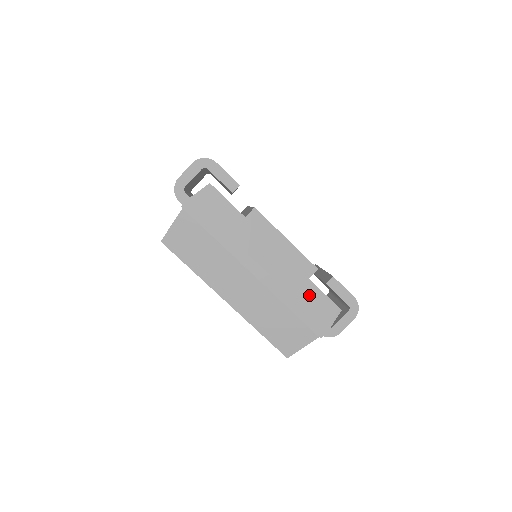
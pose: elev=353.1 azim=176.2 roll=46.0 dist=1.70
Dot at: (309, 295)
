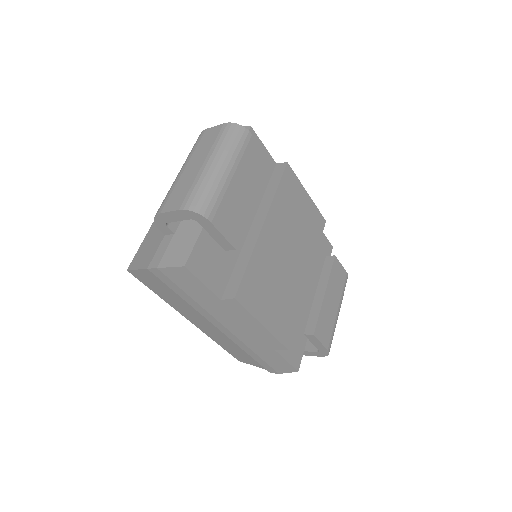
Dot at: (270, 356)
